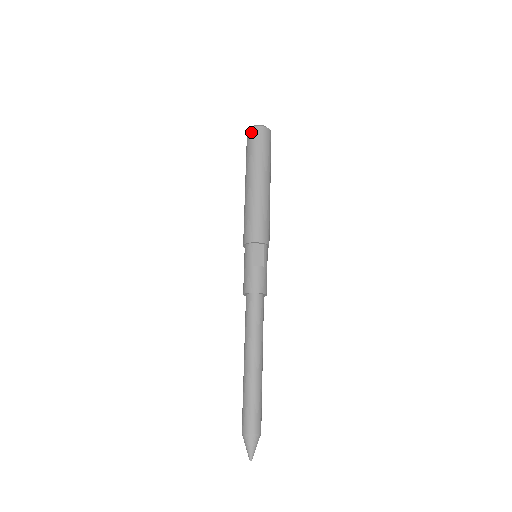
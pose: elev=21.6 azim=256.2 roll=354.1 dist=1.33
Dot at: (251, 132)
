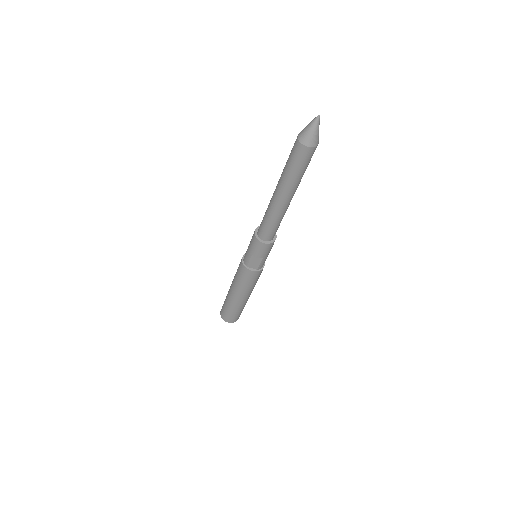
Dot at: occluded
